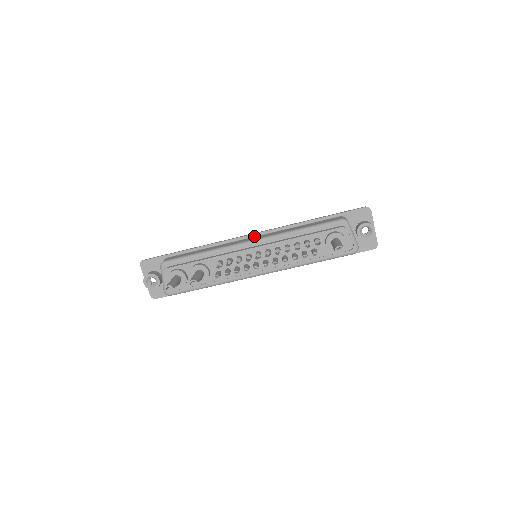
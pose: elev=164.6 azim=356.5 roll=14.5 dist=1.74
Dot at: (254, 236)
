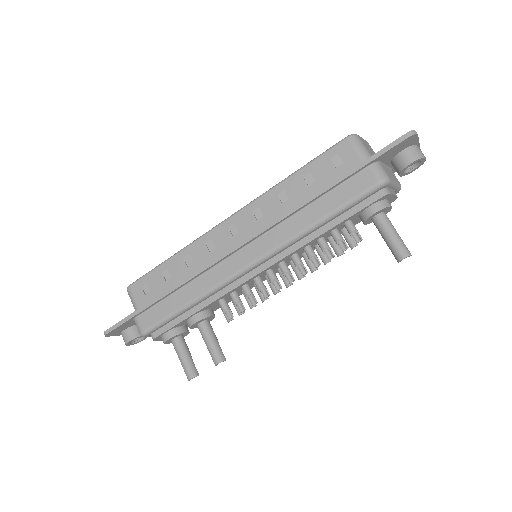
Dot at: (245, 246)
